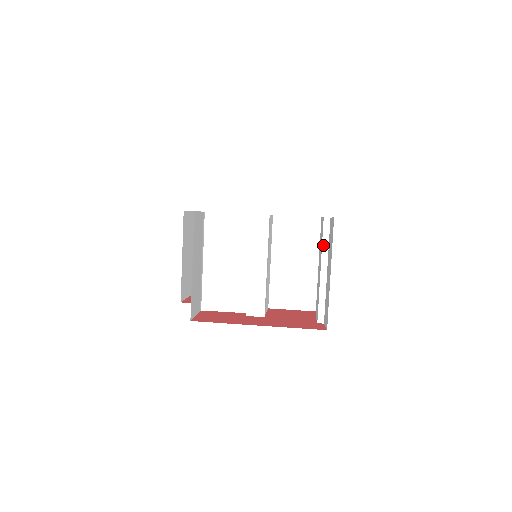
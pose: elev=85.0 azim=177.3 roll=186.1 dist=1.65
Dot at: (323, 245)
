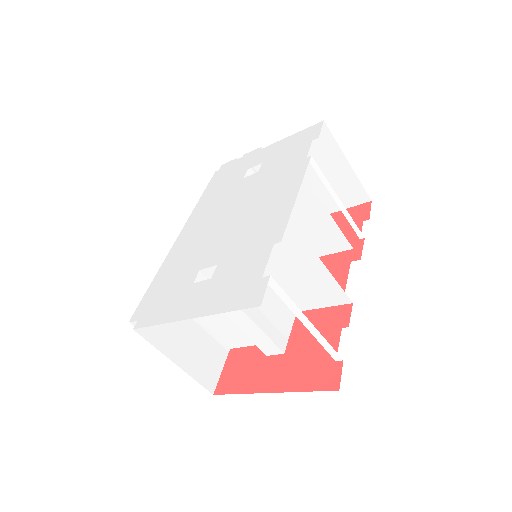
Dot at: (285, 302)
